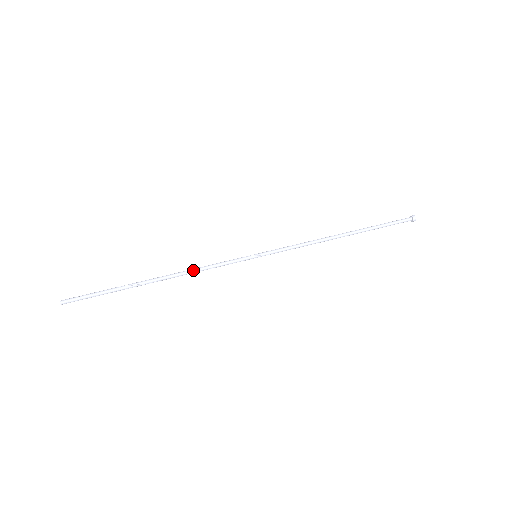
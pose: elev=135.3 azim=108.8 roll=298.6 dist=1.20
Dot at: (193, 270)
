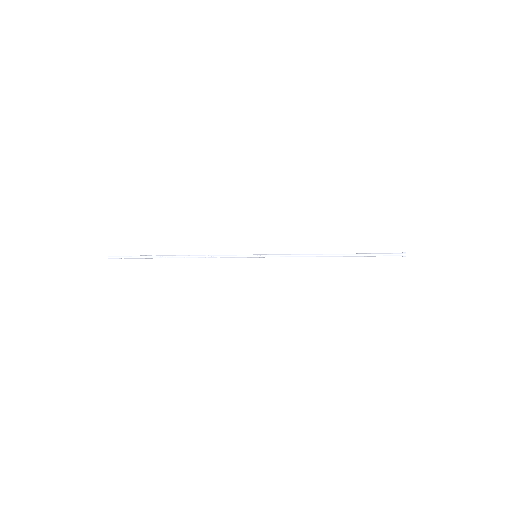
Dot at: (204, 255)
